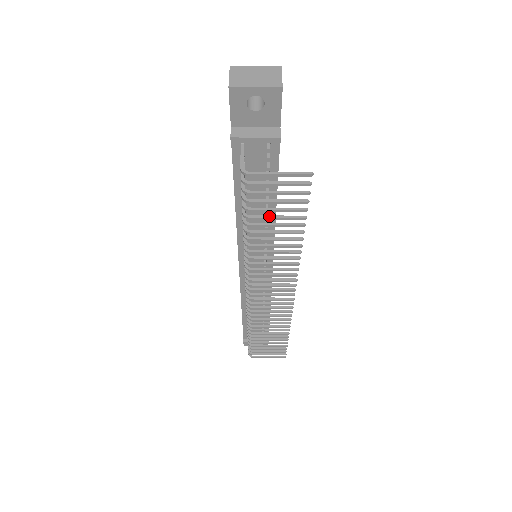
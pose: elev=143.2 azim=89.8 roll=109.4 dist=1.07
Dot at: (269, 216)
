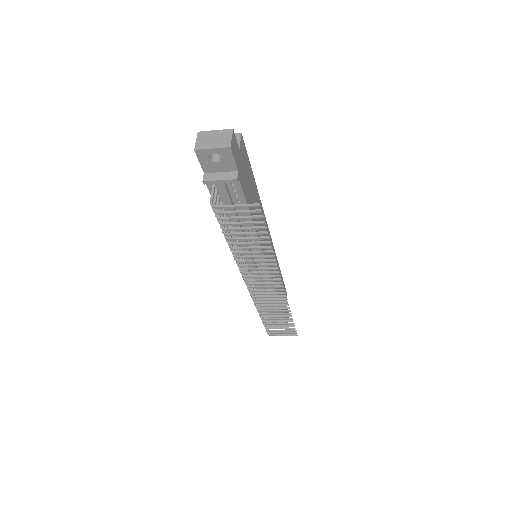
Dot at: (240, 233)
